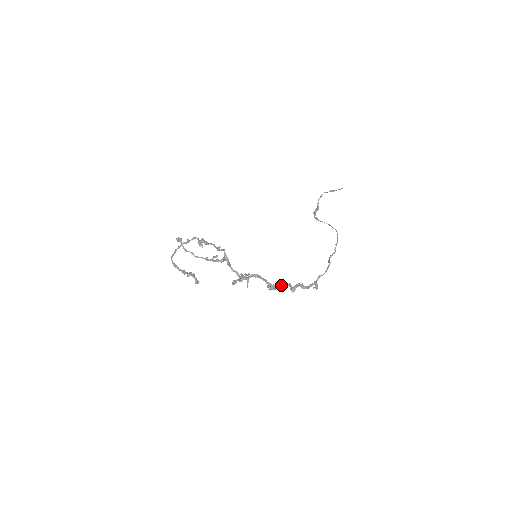
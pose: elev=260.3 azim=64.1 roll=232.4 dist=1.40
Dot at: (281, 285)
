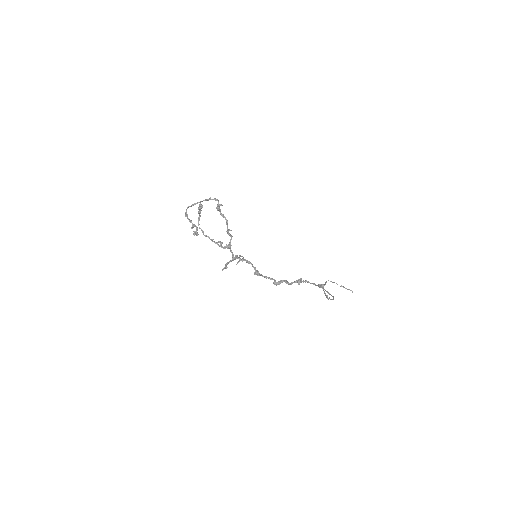
Dot at: (267, 277)
